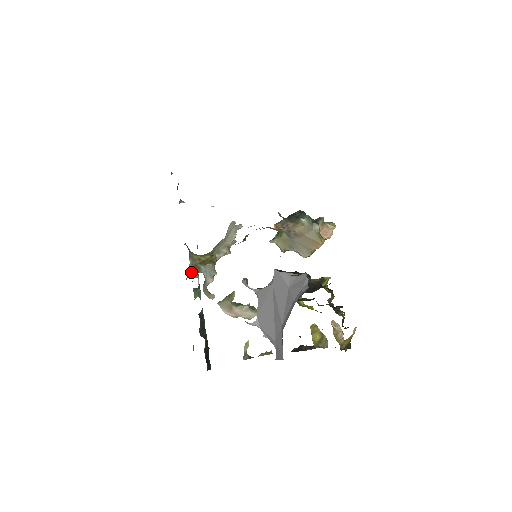
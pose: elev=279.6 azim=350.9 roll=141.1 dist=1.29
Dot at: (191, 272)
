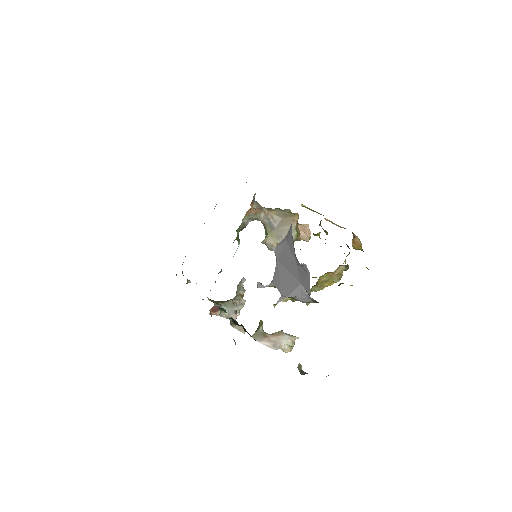
Dot at: (211, 301)
